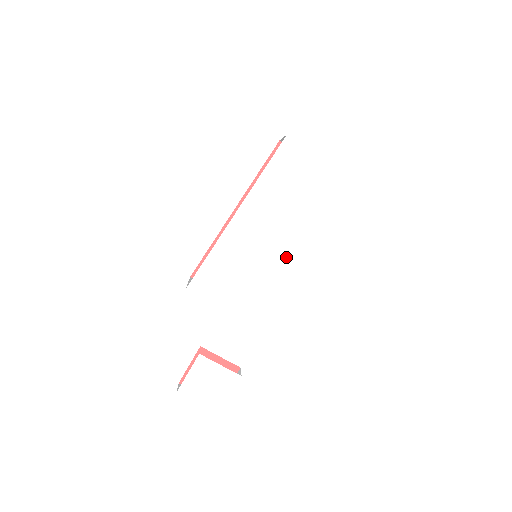
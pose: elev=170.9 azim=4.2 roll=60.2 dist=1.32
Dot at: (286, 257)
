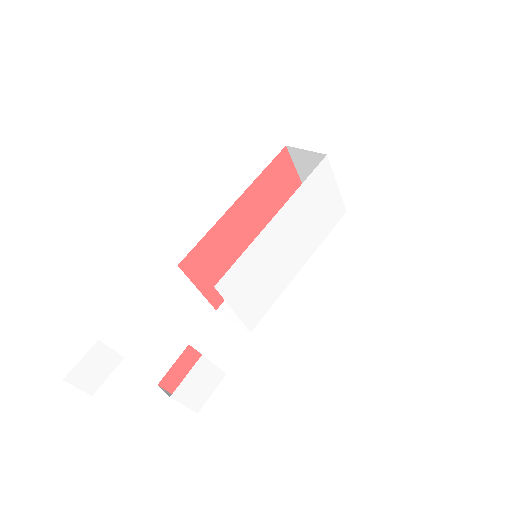
Dot at: (291, 264)
